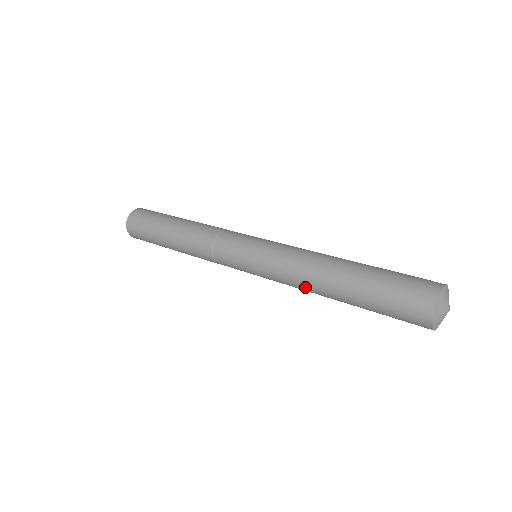
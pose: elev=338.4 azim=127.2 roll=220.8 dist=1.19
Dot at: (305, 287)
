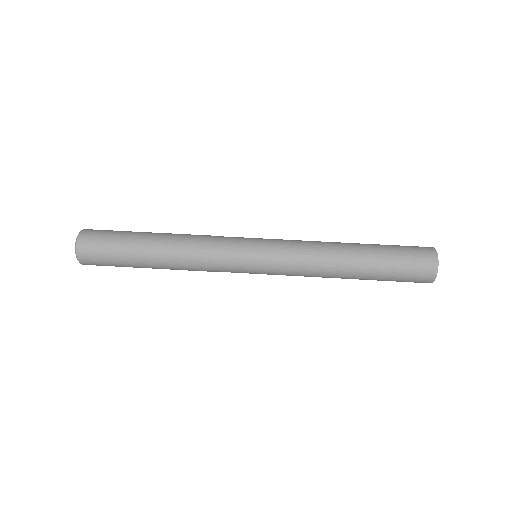
Dot at: occluded
